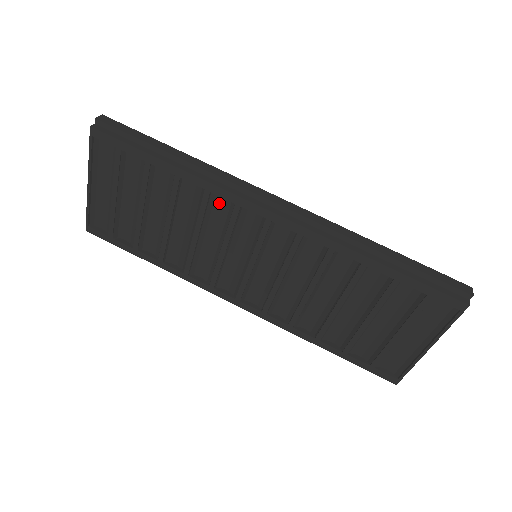
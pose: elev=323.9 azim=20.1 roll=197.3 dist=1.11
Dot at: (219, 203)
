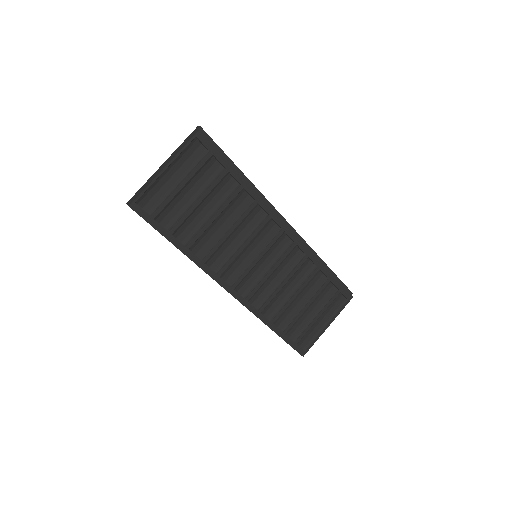
Dot at: (255, 212)
